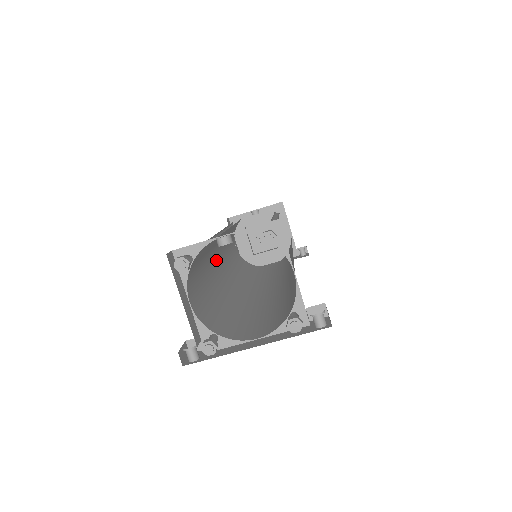
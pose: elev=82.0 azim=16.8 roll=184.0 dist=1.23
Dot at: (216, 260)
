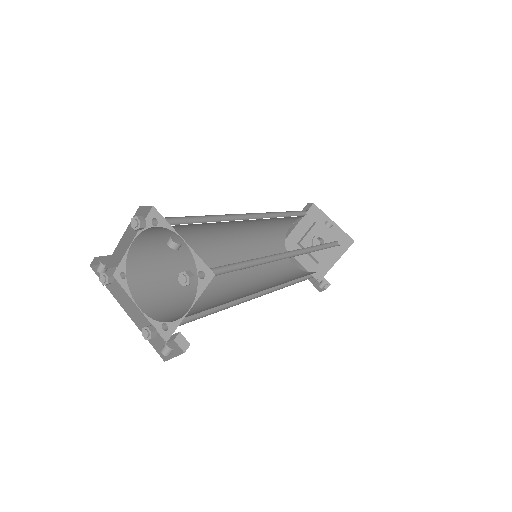
Dot at: (230, 227)
